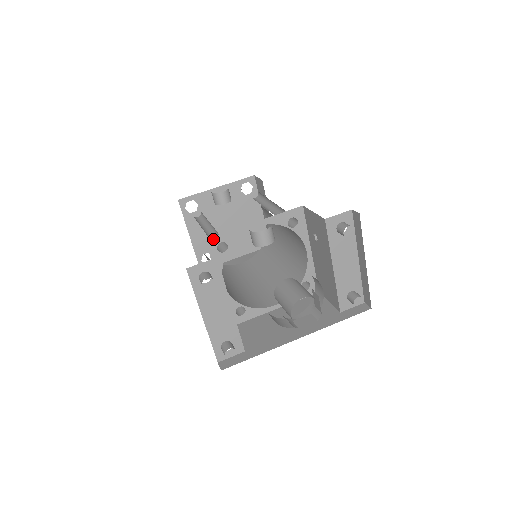
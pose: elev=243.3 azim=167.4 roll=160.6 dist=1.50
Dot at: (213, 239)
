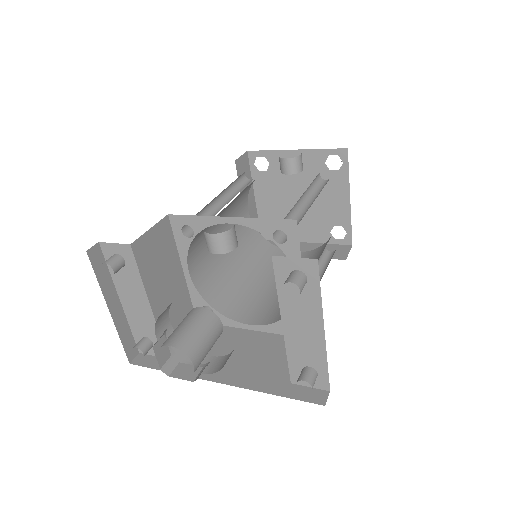
Dot at: (177, 218)
